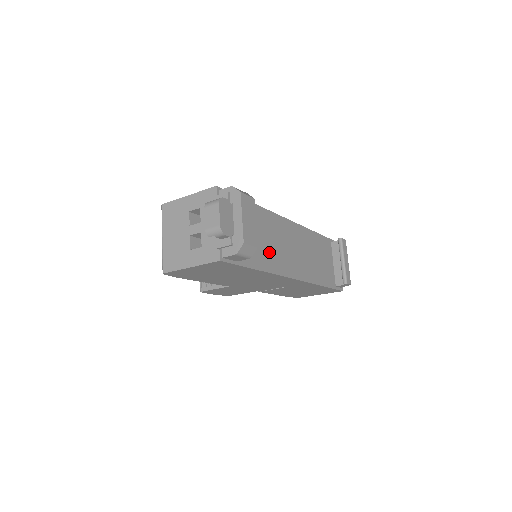
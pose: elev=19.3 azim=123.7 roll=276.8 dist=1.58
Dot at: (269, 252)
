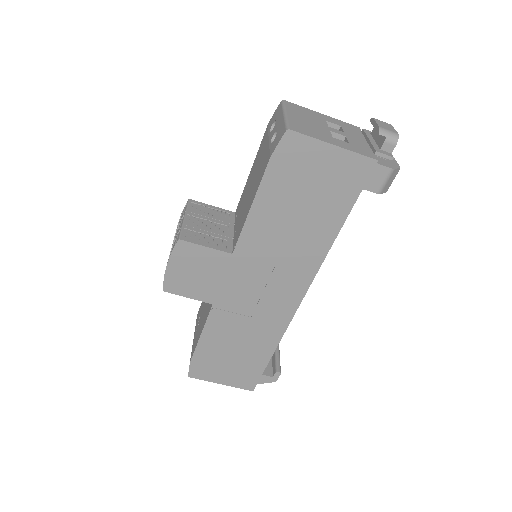
Dot at: occluded
